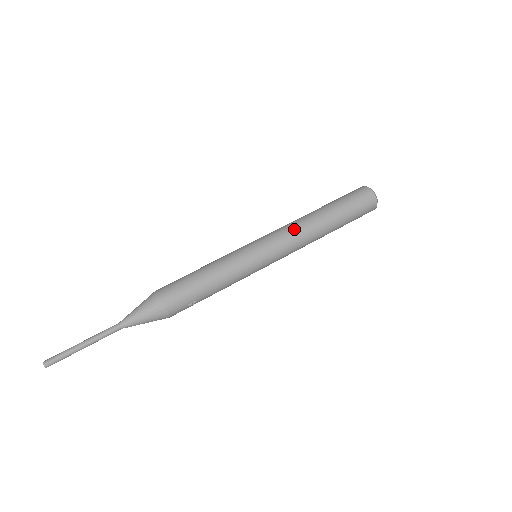
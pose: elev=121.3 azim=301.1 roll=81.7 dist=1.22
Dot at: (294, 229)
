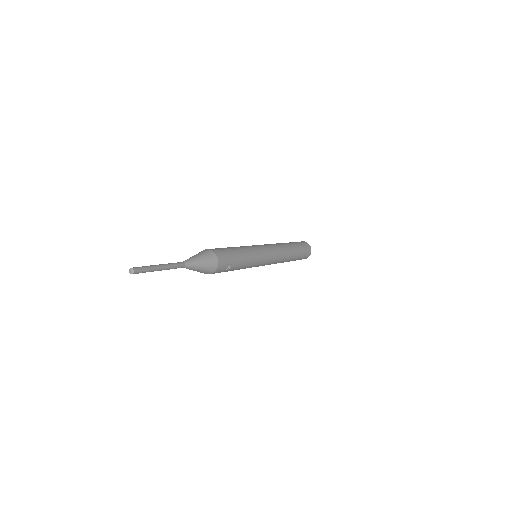
Dot at: (277, 245)
